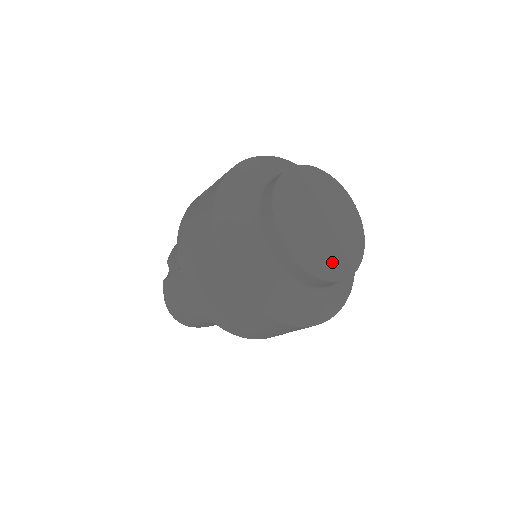
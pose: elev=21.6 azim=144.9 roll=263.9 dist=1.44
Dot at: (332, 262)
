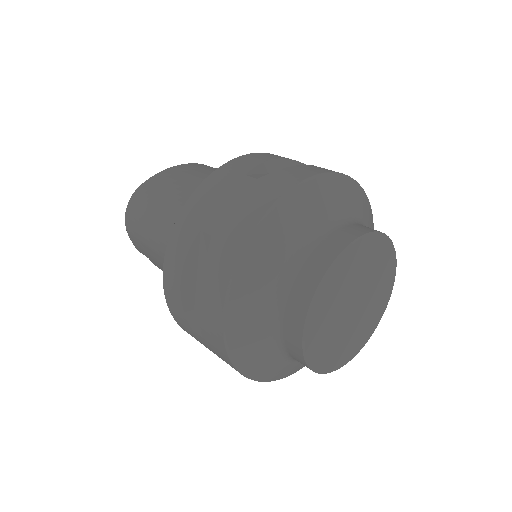
Dot at: (375, 313)
